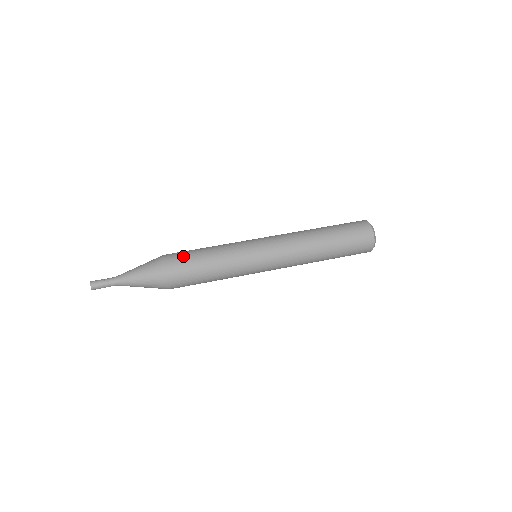
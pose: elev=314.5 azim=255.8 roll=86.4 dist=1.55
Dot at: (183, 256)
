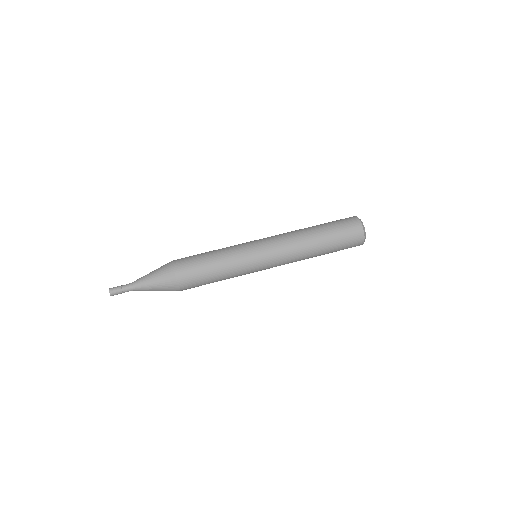
Dot at: (190, 263)
